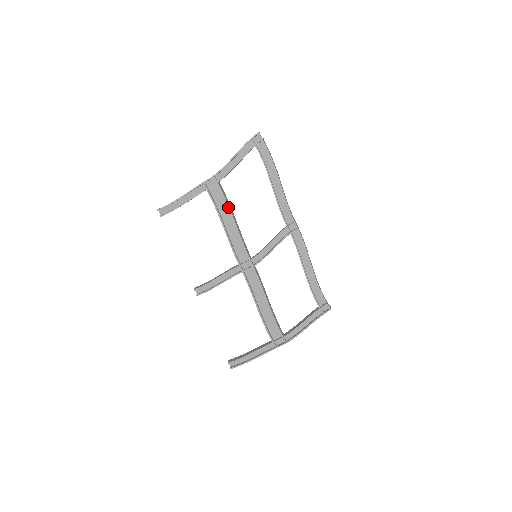
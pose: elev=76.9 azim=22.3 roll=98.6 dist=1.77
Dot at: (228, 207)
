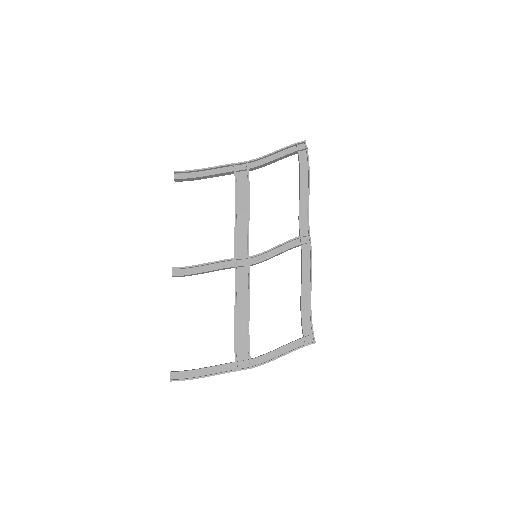
Dot at: (249, 195)
